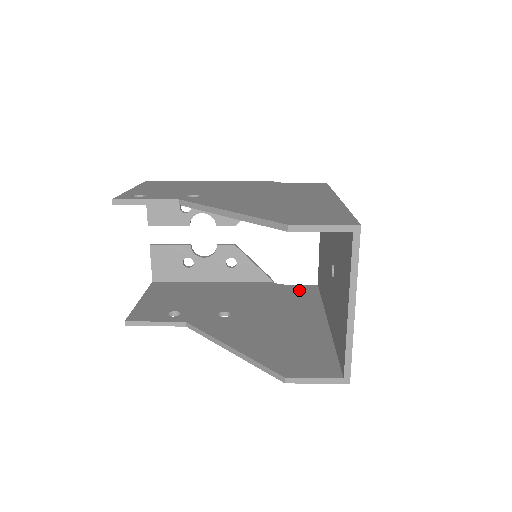
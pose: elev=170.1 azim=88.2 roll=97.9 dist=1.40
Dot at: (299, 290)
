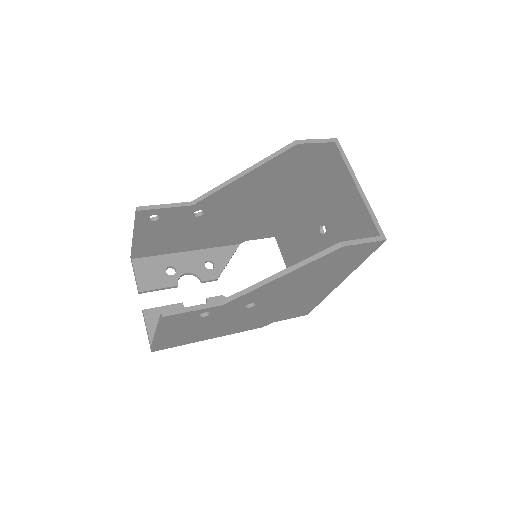
Dot at: occluded
